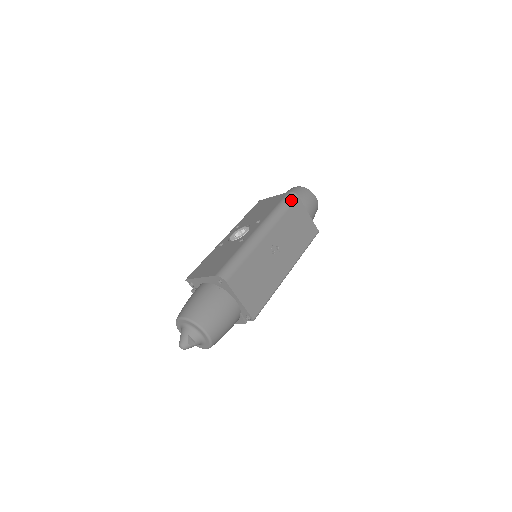
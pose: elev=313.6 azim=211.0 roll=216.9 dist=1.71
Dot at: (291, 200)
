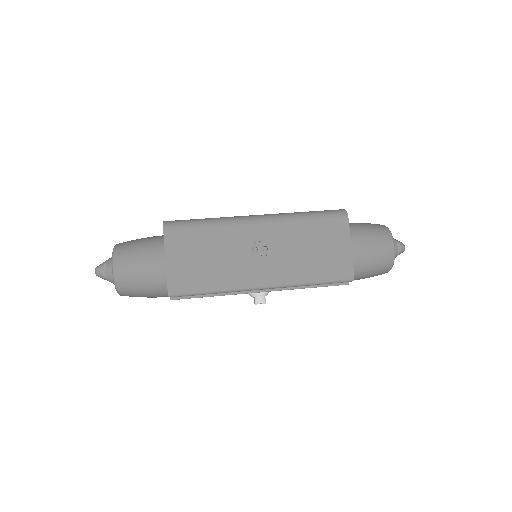
Dot at: (332, 215)
